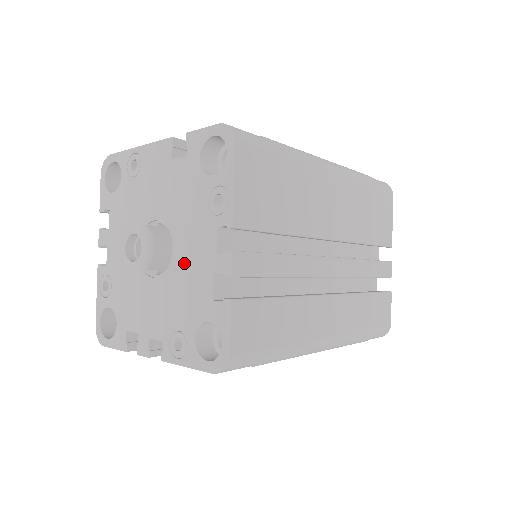
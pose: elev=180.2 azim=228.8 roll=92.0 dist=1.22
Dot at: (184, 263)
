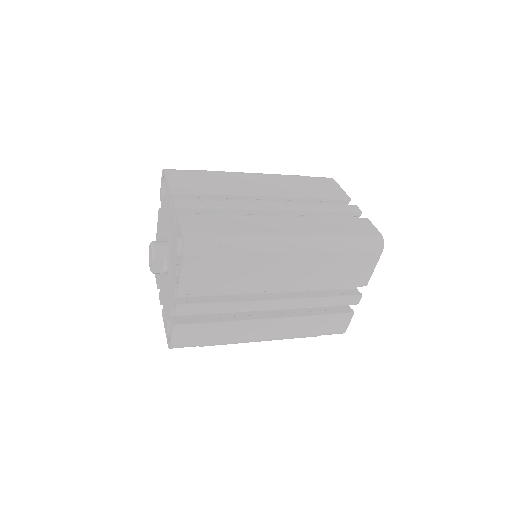
Dot at: (170, 238)
